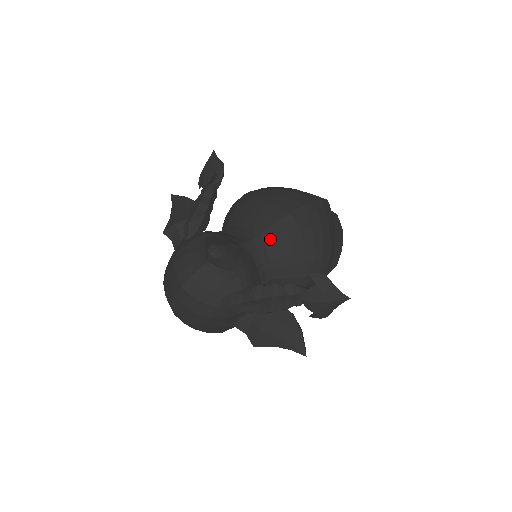
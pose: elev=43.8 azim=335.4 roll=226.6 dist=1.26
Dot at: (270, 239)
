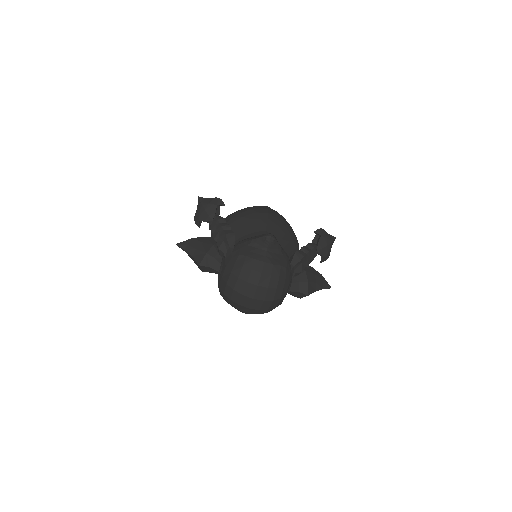
Dot at: (272, 231)
